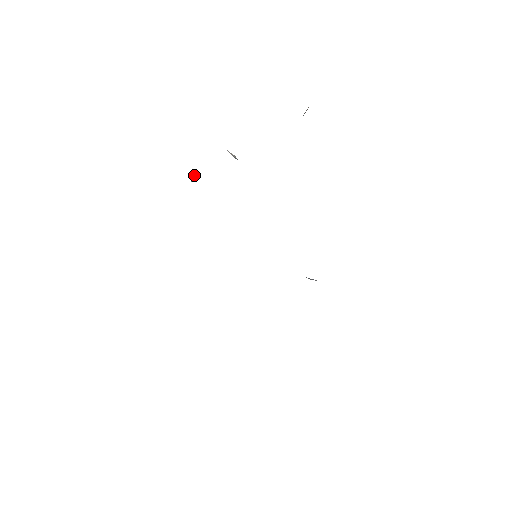
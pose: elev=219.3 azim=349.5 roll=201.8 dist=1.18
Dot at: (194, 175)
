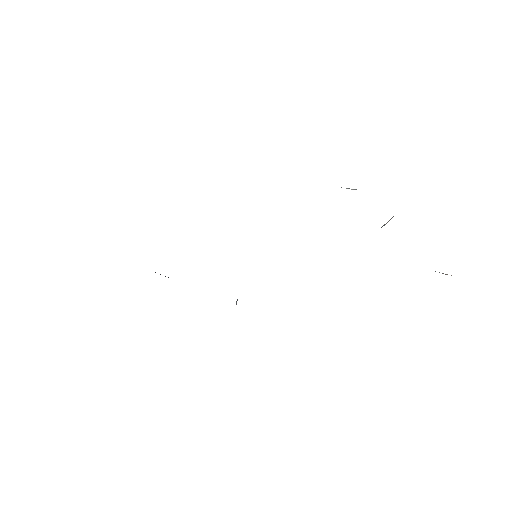
Dot at: (355, 189)
